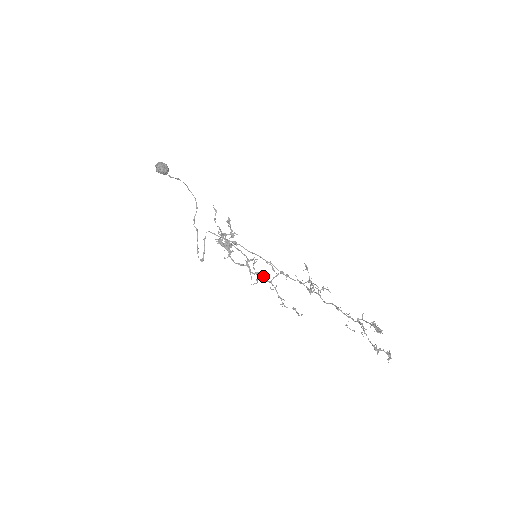
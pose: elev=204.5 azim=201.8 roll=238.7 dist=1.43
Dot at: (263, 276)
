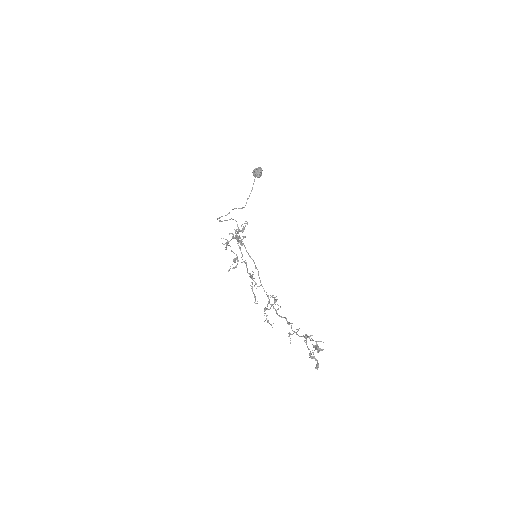
Dot at: (247, 268)
